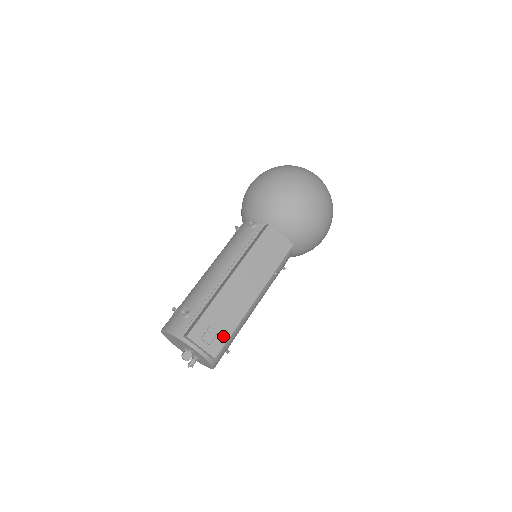
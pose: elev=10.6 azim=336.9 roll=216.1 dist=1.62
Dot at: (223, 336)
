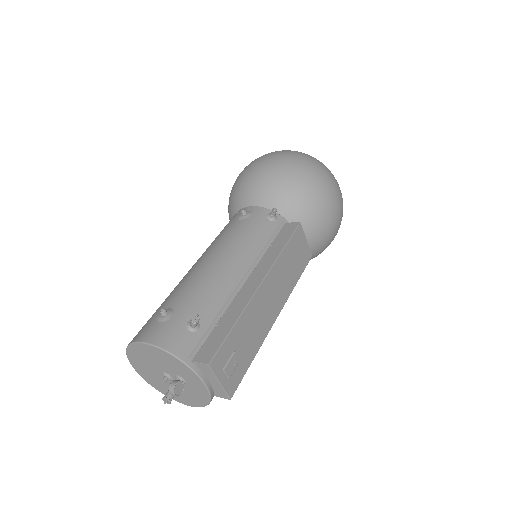
Dot at: (242, 367)
